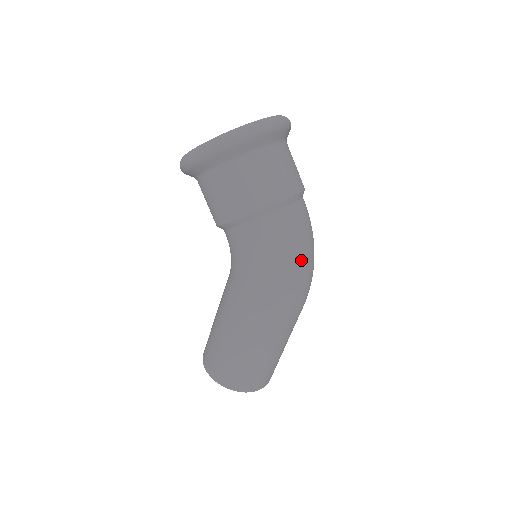
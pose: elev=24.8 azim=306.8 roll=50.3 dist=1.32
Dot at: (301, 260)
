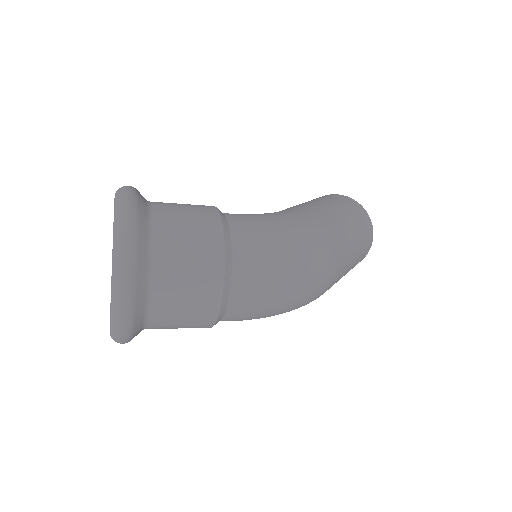
Dot at: (289, 304)
